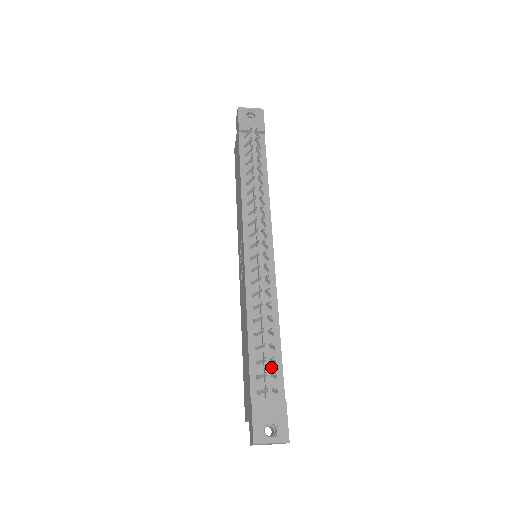
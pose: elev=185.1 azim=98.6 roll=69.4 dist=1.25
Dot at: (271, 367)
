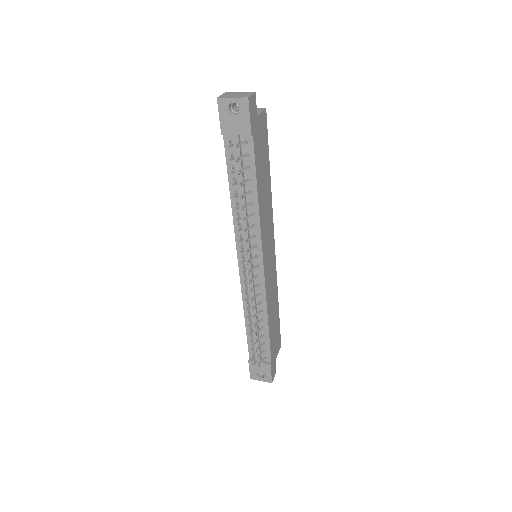
Dot at: (262, 344)
